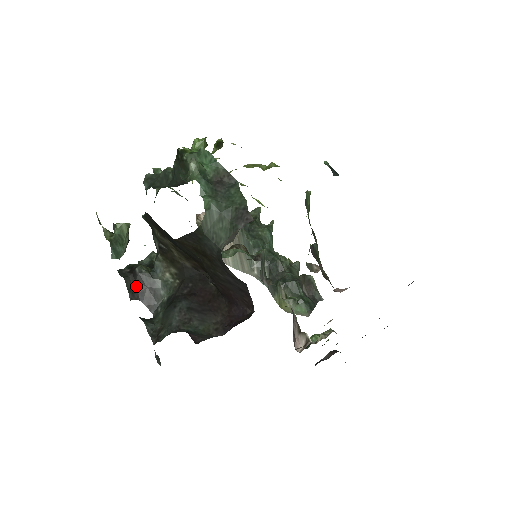
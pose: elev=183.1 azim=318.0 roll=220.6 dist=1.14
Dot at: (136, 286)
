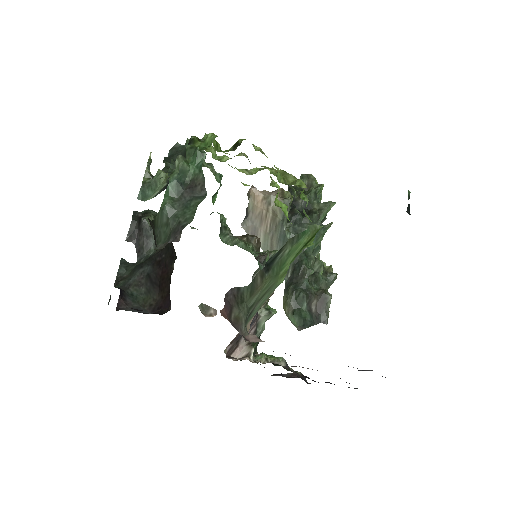
Dot at: (137, 232)
